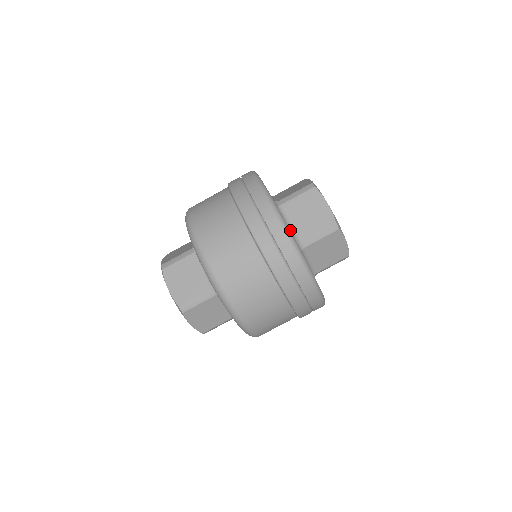
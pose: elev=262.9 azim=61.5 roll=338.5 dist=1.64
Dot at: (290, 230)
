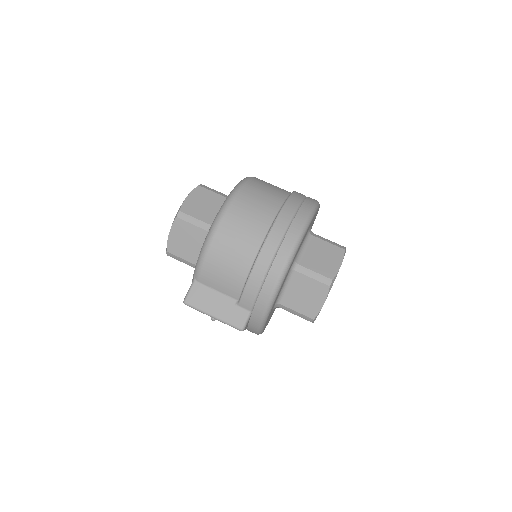
Dot at: occluded
